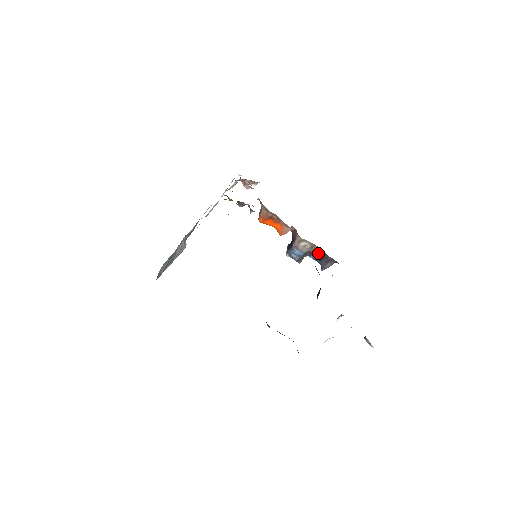
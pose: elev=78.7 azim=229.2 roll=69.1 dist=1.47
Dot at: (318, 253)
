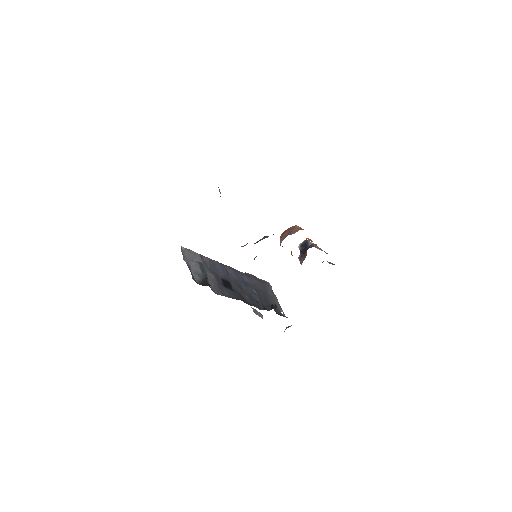
Dot at: occluded
